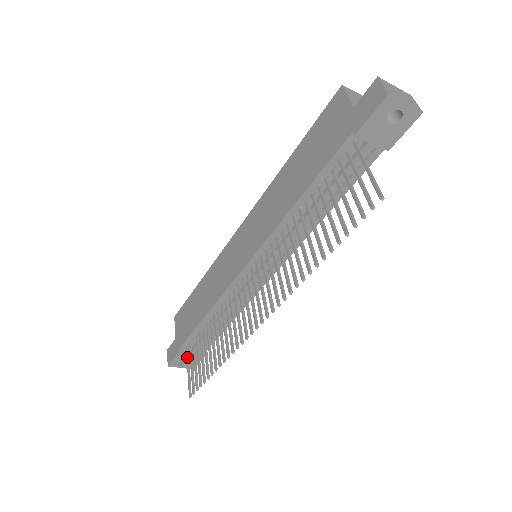
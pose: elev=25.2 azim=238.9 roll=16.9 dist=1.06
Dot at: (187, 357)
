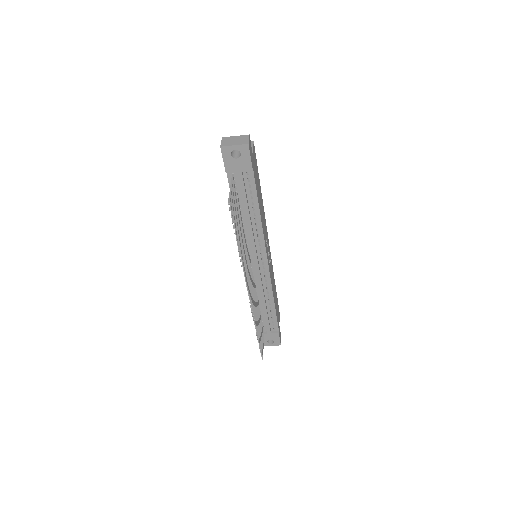
Dot at: occluded
